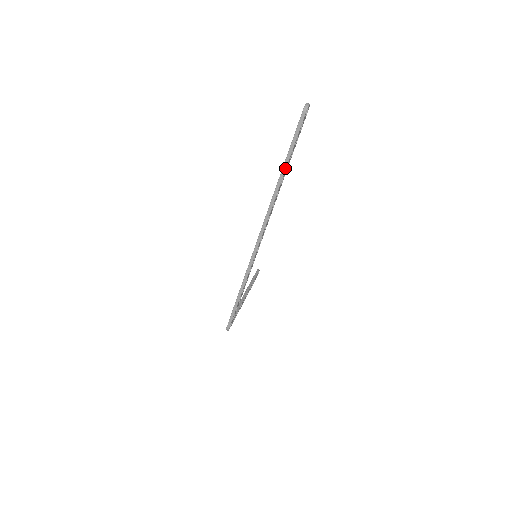
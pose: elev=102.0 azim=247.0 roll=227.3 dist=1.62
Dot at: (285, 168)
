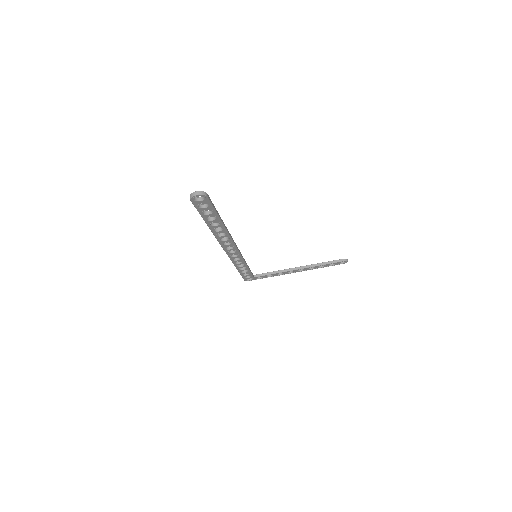
Dot at: (207, 224)
